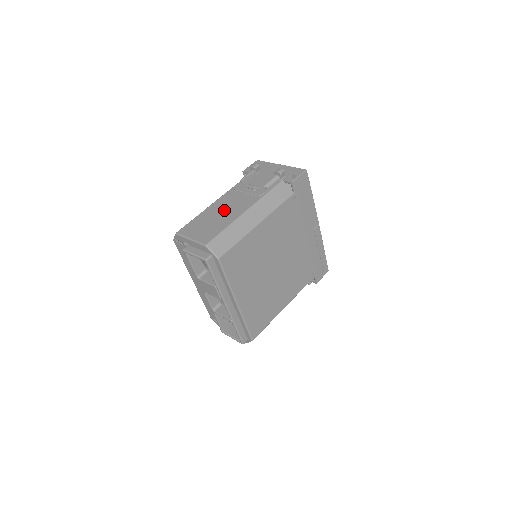
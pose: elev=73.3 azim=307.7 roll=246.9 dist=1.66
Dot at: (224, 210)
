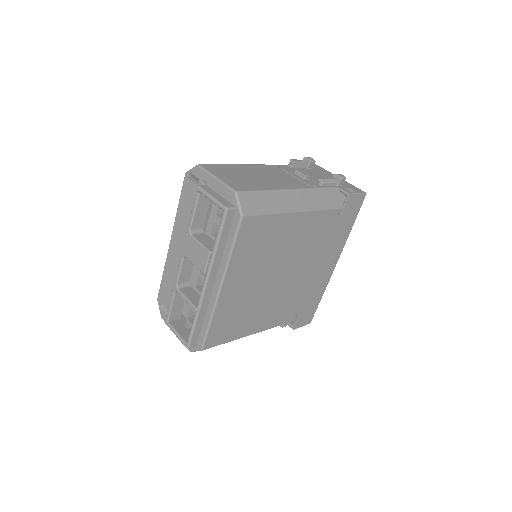
Dot at: (265, 175)
